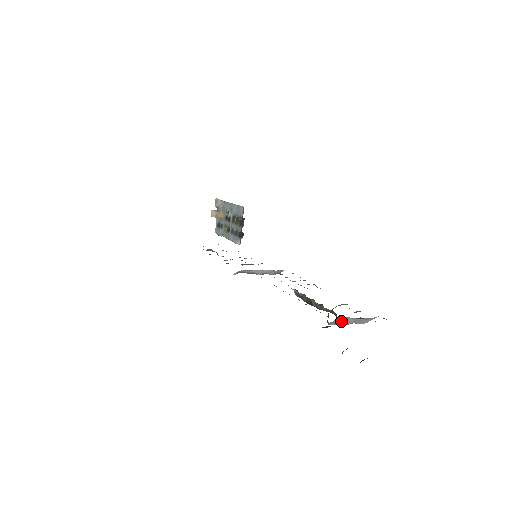
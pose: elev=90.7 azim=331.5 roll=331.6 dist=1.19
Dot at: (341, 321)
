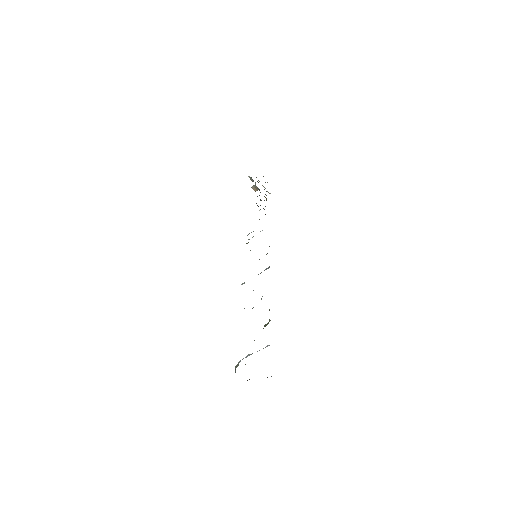
Dot at: (249, 355)
